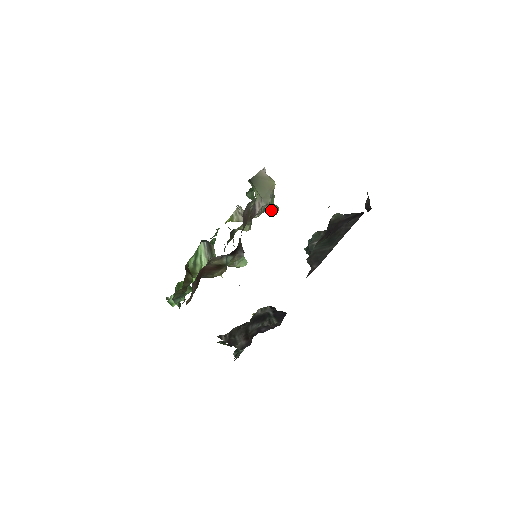
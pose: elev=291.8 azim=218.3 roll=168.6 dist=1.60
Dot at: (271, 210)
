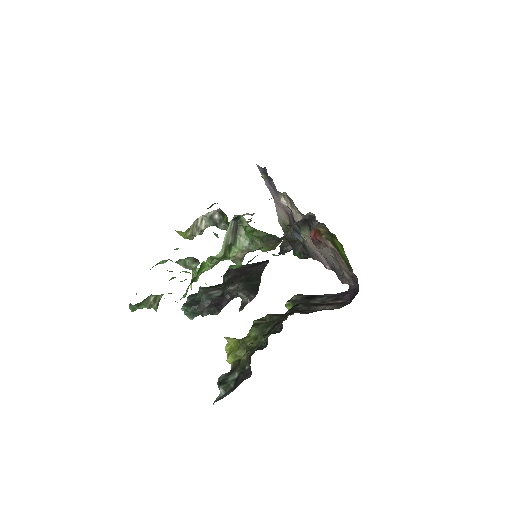
Dot at: occluded
